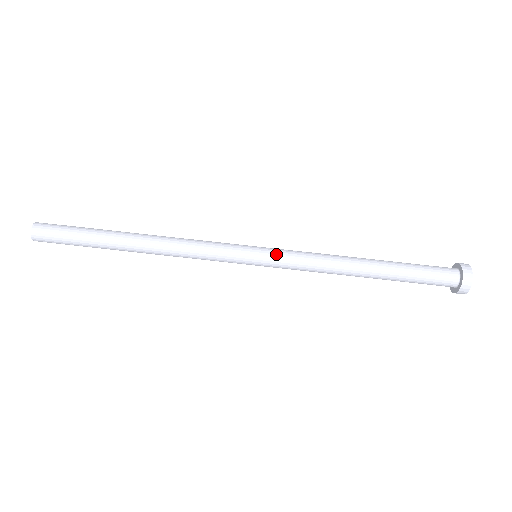
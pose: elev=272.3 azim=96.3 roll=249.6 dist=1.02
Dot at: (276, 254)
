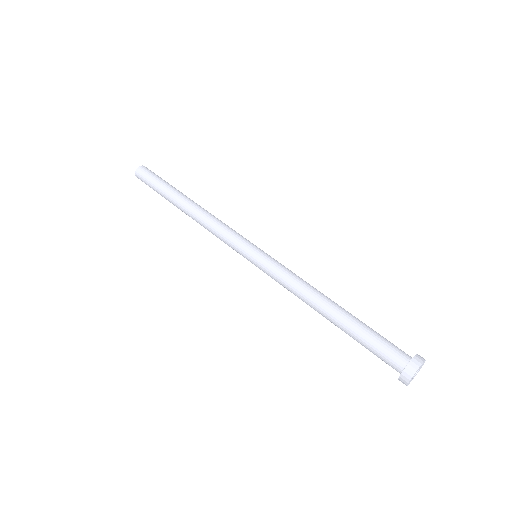
Dot at: (272, 258)
